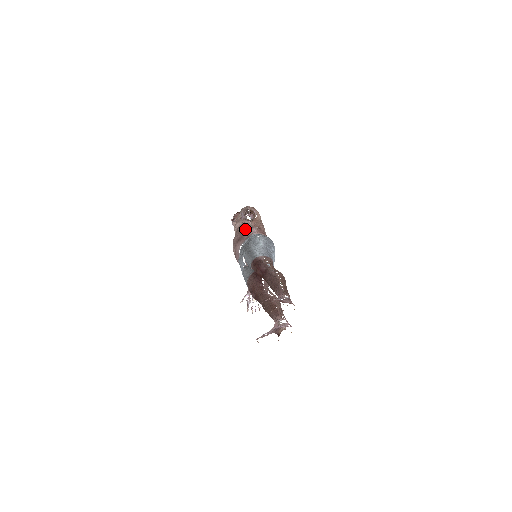
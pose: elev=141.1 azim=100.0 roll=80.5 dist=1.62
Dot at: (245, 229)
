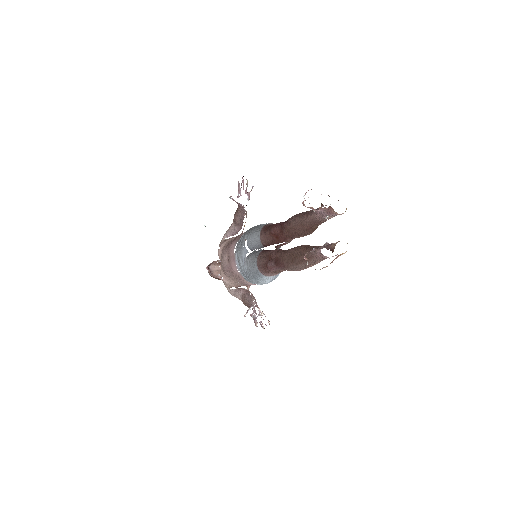
Dot at: (236, 236)
